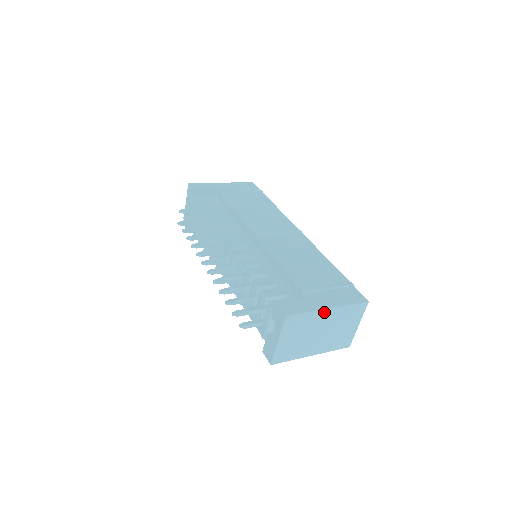
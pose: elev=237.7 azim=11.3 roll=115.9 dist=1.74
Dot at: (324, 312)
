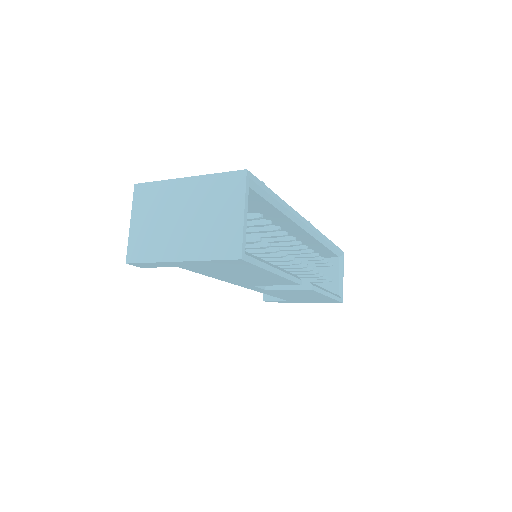
Dot at: (181, 183)
